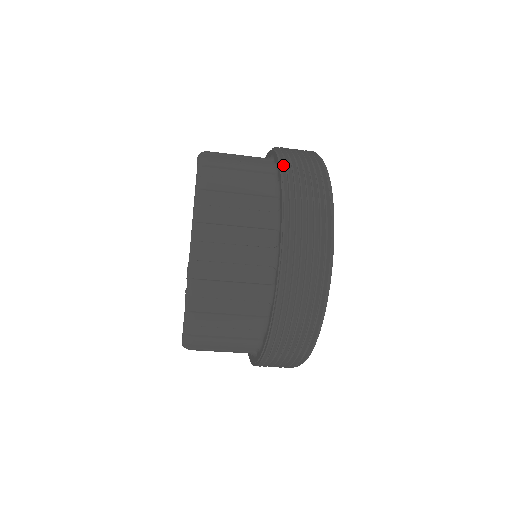
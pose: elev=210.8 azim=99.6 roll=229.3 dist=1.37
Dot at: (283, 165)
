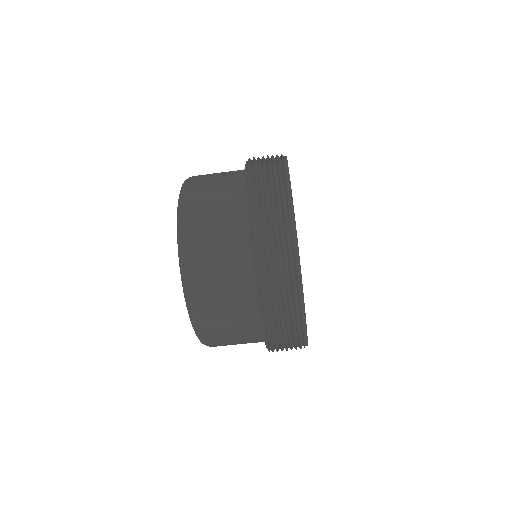
Dot at: (250, 225)
